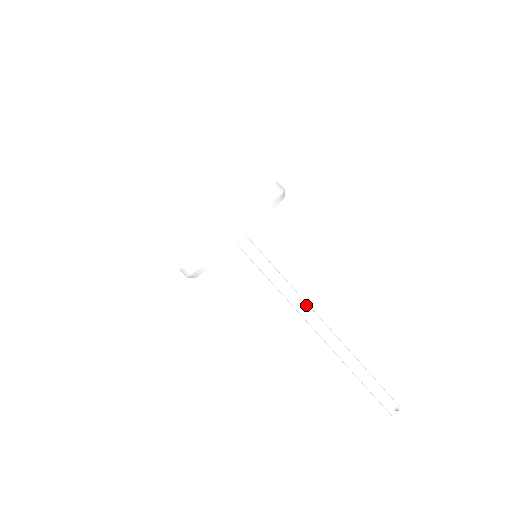
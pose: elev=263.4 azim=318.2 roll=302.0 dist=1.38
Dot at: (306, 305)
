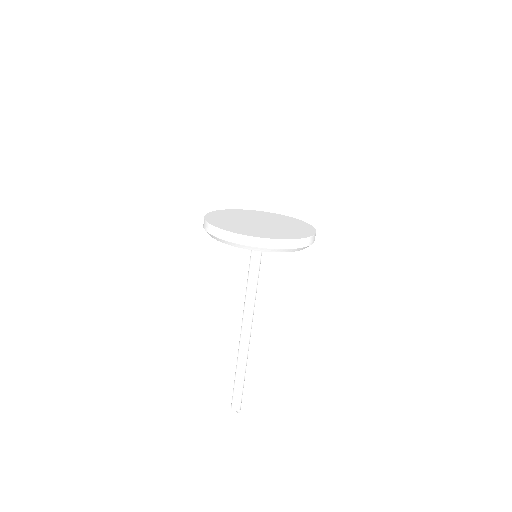
Dot at: (253, 312)
